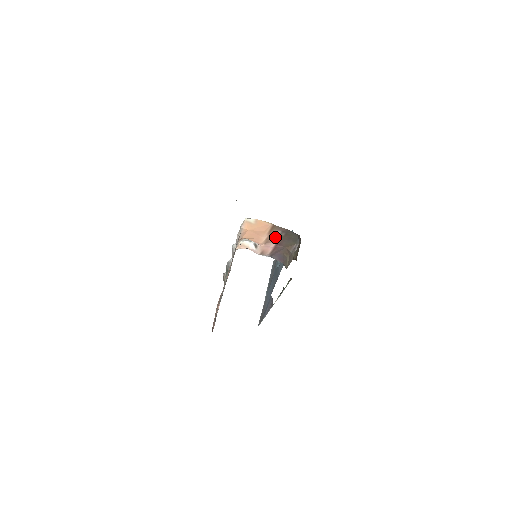
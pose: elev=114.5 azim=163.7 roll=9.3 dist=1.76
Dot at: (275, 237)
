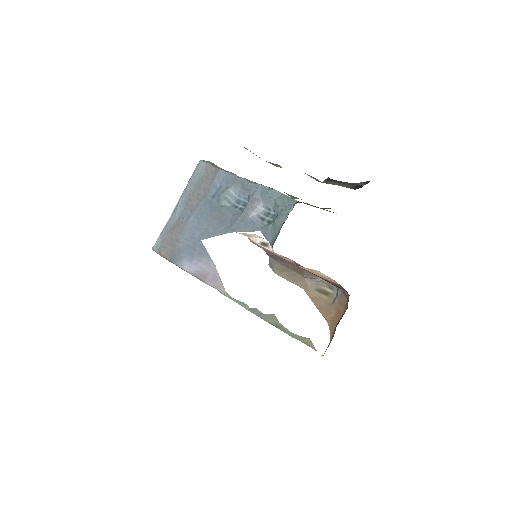
Dot at: occluded
